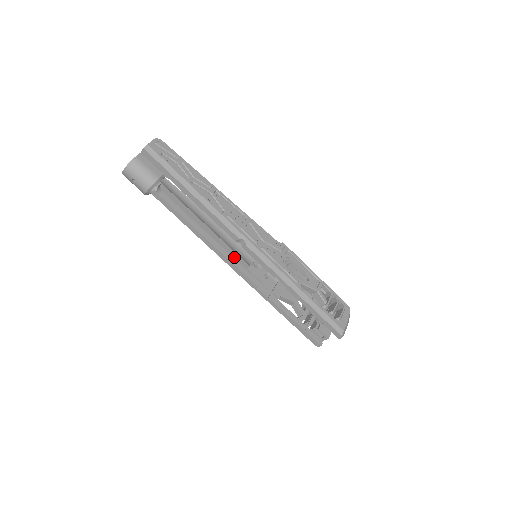
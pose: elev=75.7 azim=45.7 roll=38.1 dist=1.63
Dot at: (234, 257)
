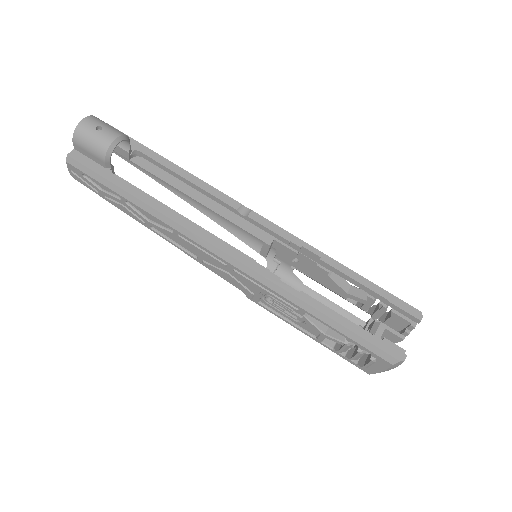
Dot at: occluded
